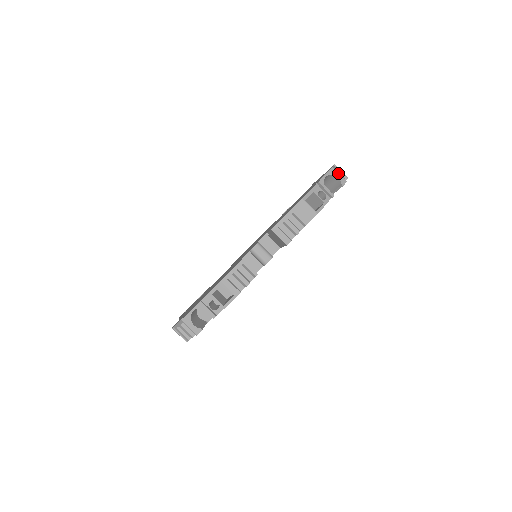
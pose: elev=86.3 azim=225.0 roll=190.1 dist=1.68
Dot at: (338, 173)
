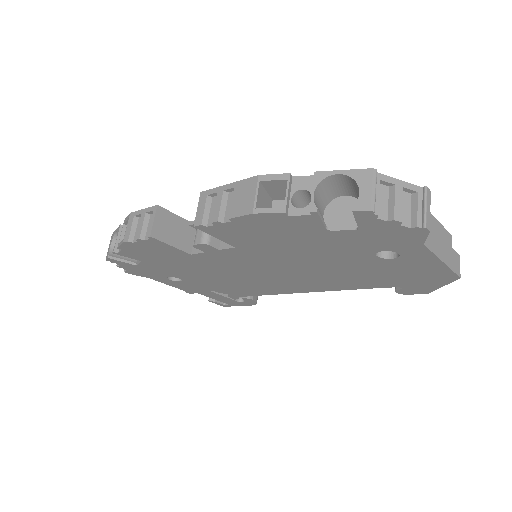
Dot at: (371, 184)
